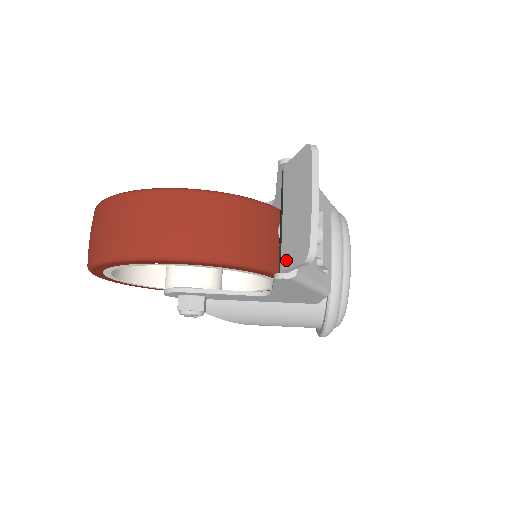
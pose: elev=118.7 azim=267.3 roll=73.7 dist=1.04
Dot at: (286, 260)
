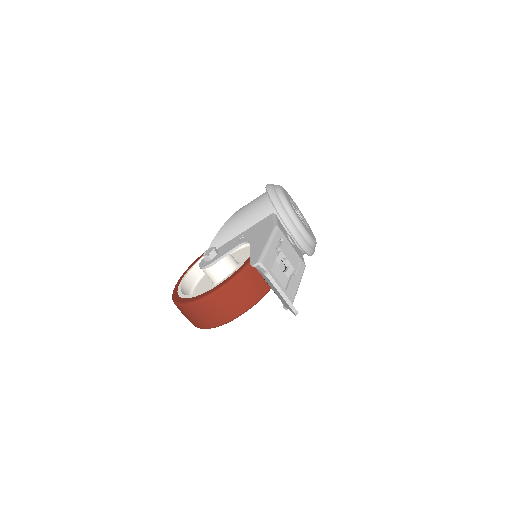
Dot at: (285, 306)
